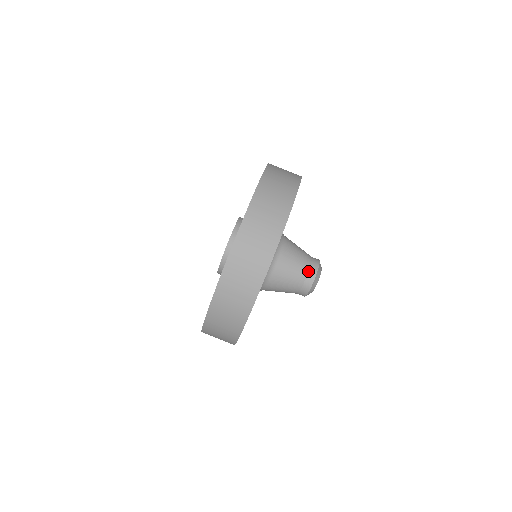
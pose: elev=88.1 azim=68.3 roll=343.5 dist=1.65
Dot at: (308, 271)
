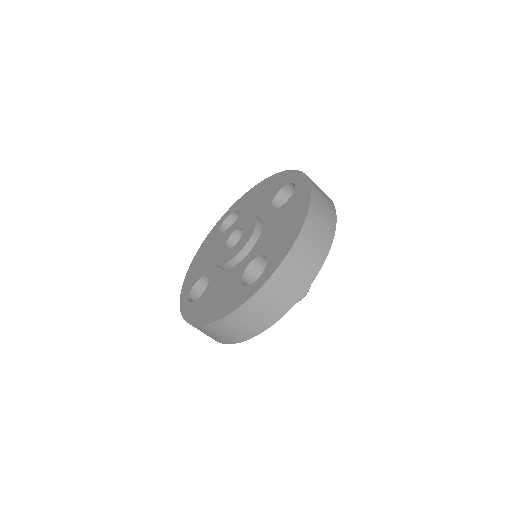
Dot at: occluded
